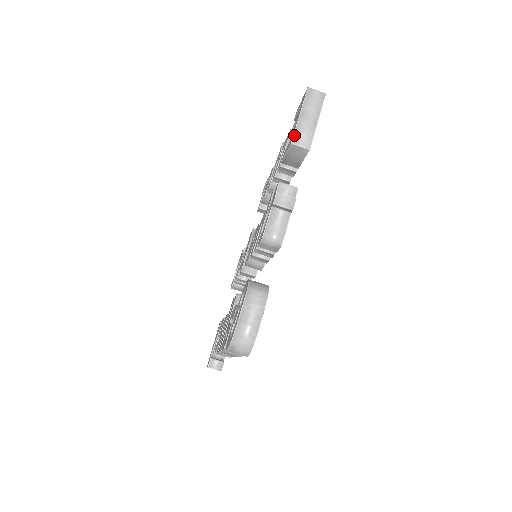
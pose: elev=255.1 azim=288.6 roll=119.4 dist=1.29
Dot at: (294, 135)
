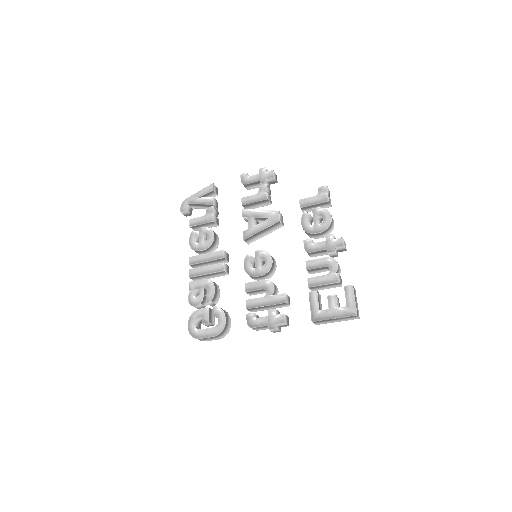
Dot at: (318, 321)
